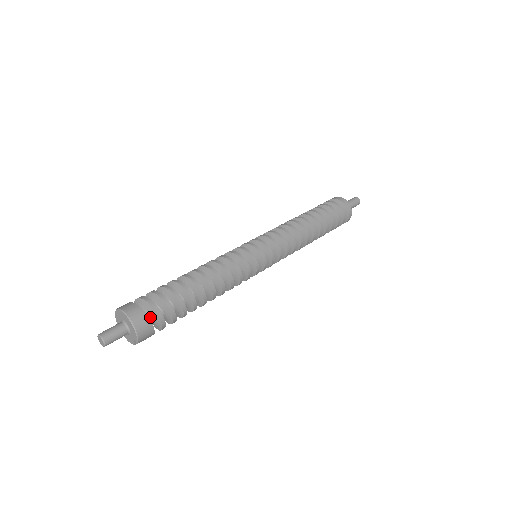
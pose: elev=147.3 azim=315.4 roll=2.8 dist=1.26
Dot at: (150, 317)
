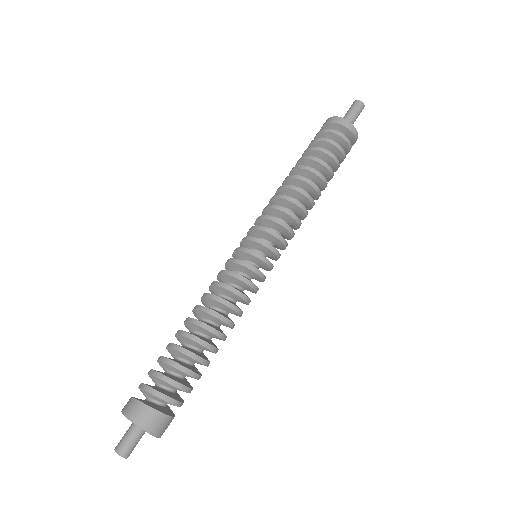
Dot at: (159, 402)
